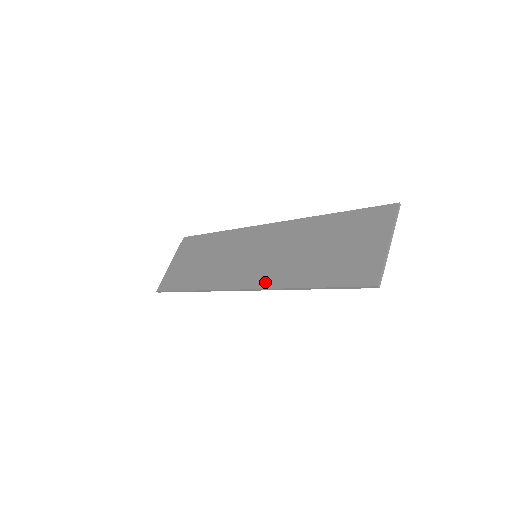
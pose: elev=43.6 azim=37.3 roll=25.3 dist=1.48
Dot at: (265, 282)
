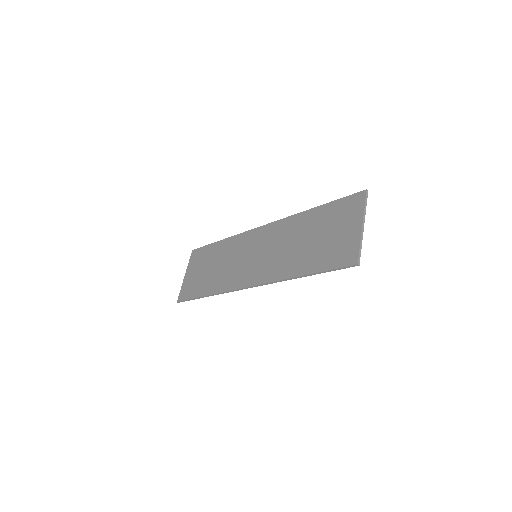
Dot at: (266, 277)
